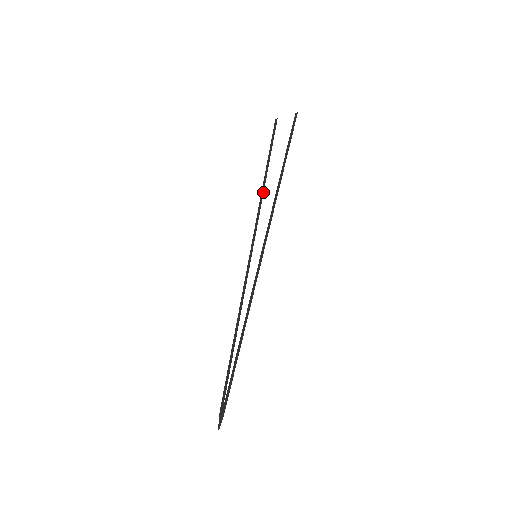
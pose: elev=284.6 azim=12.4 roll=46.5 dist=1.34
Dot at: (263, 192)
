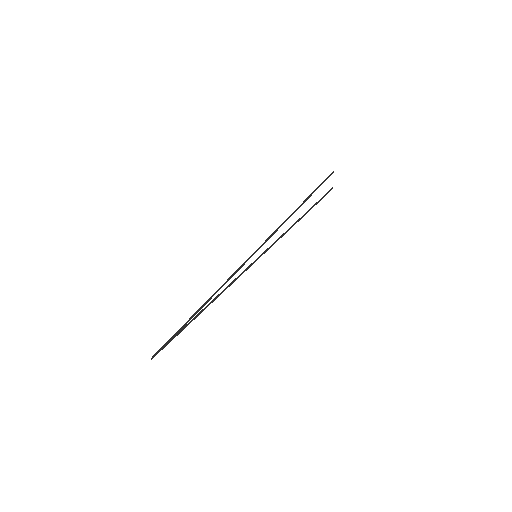
Dot at: (292, 225)
